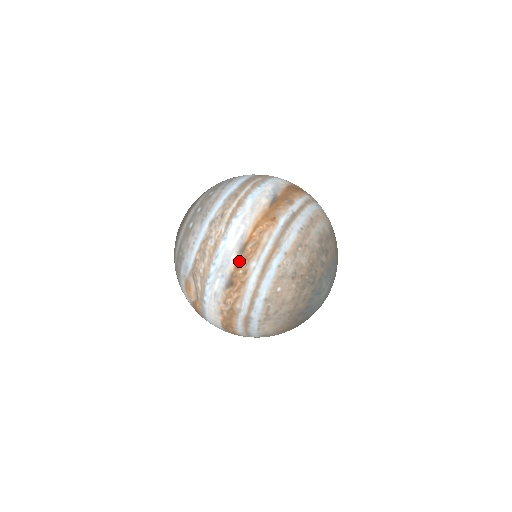
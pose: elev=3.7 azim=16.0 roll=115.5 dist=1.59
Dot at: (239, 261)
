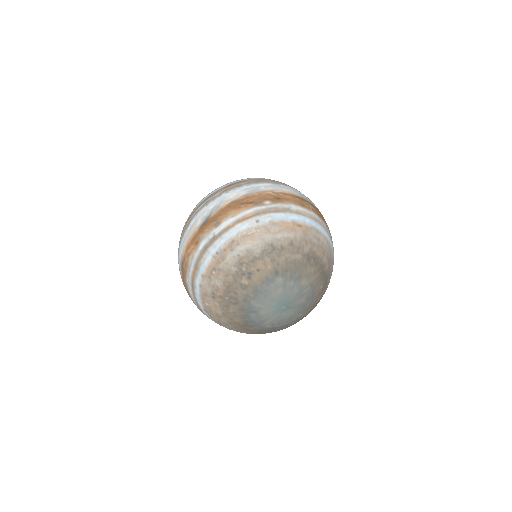
Dot at: (183, 276)
